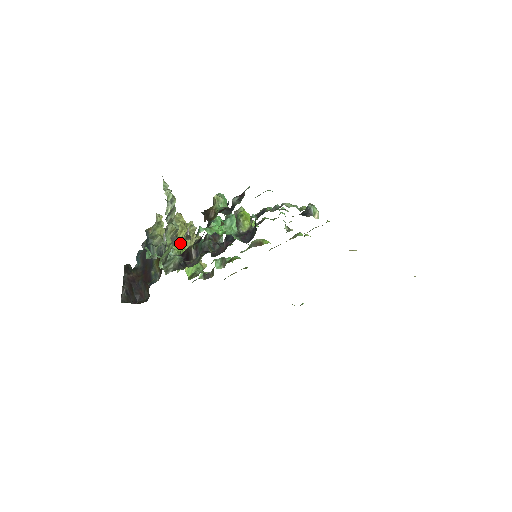
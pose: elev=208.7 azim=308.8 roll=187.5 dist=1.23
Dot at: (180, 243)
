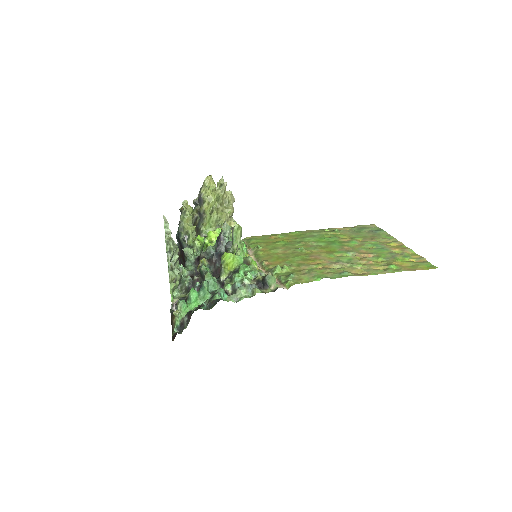
Dot at: (208, 218)
